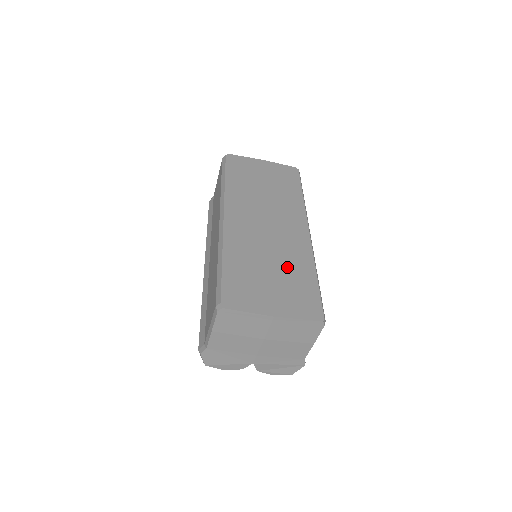
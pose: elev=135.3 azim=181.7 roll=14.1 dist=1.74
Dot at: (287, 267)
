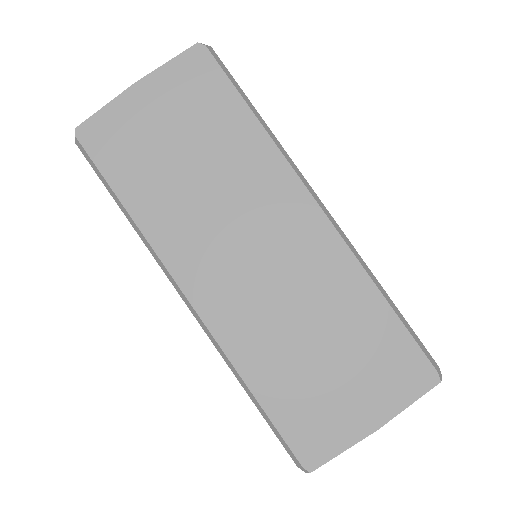
Dot at: (338, 323)
